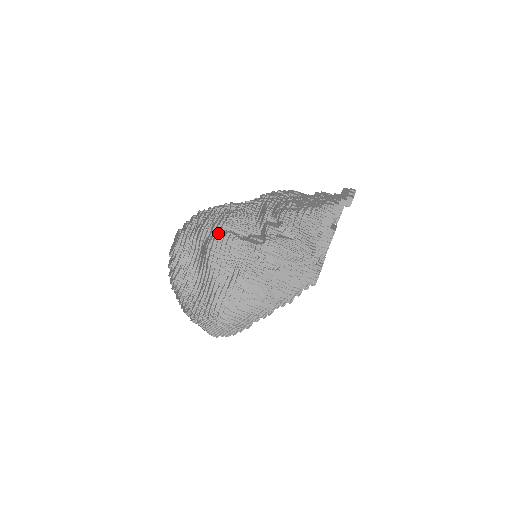
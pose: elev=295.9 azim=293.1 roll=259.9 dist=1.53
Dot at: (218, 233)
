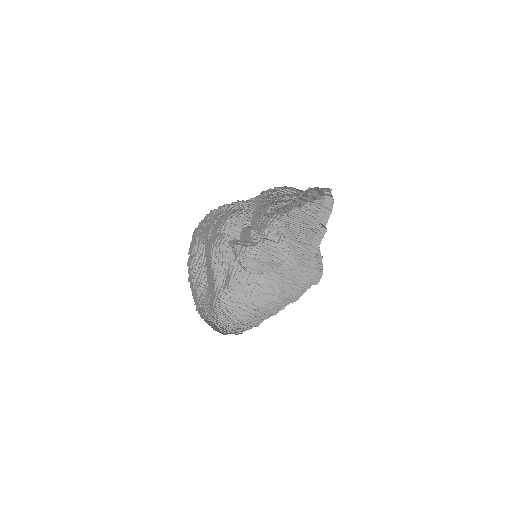
Dot at: (217, 235)
